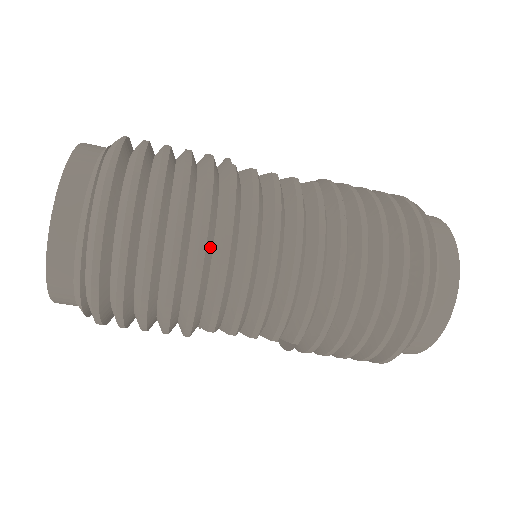
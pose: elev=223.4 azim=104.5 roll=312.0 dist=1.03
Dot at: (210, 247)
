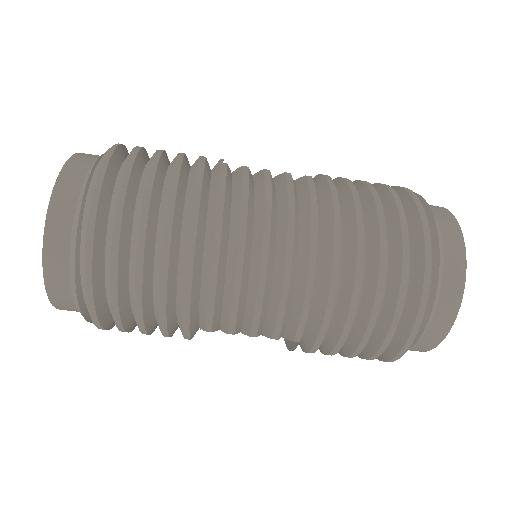
Dot at: (201, 243)
